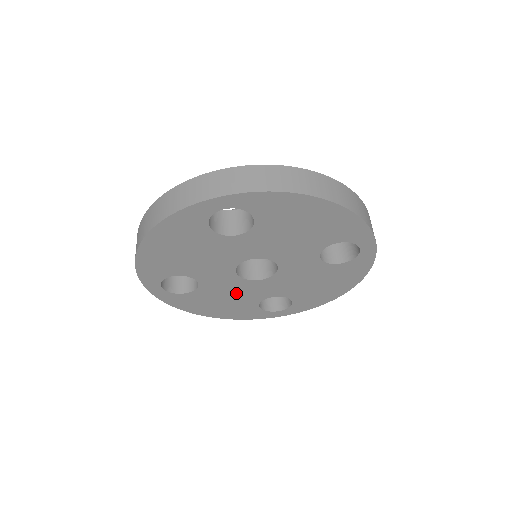
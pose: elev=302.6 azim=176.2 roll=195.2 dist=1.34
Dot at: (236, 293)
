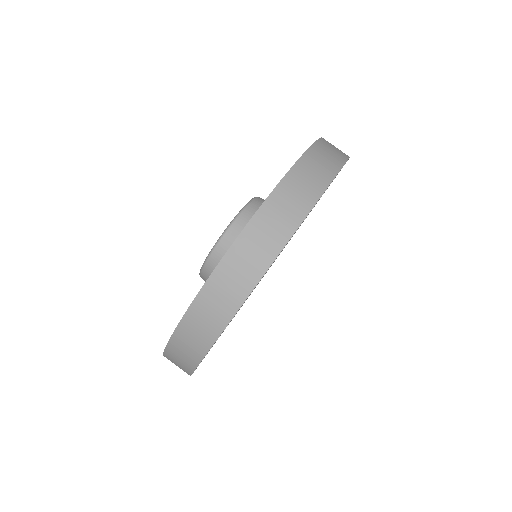
Dot at: occluded
